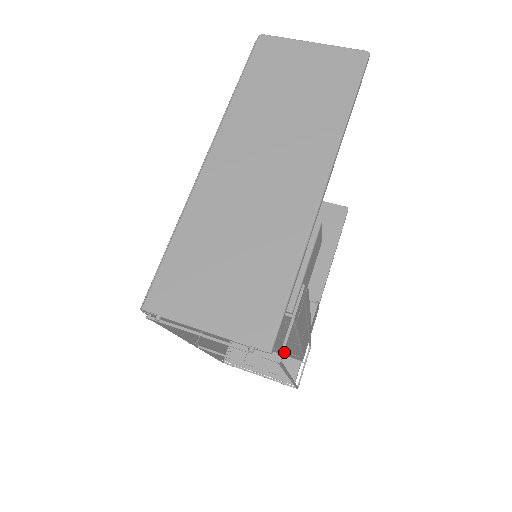
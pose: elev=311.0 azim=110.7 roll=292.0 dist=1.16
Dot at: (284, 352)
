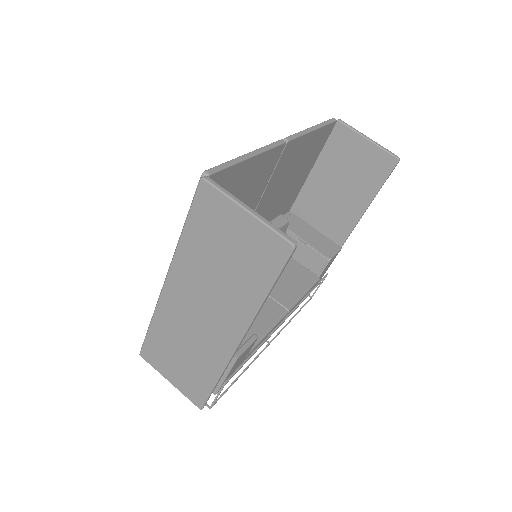
Dot at: occluded
